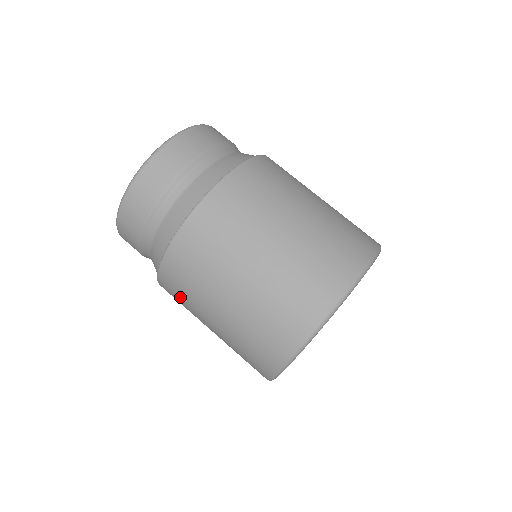
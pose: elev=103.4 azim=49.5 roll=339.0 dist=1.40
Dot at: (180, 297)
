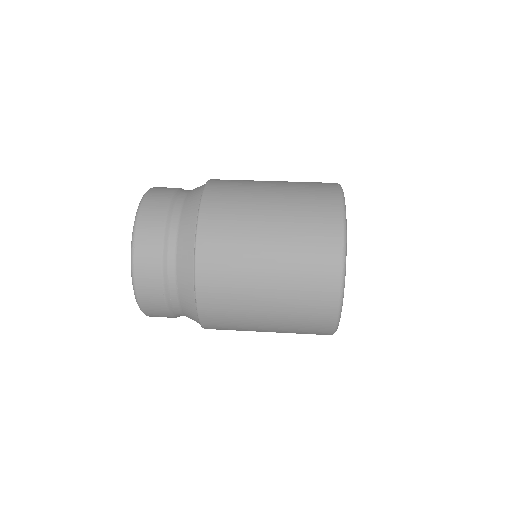
Dot at: (229, 329)
